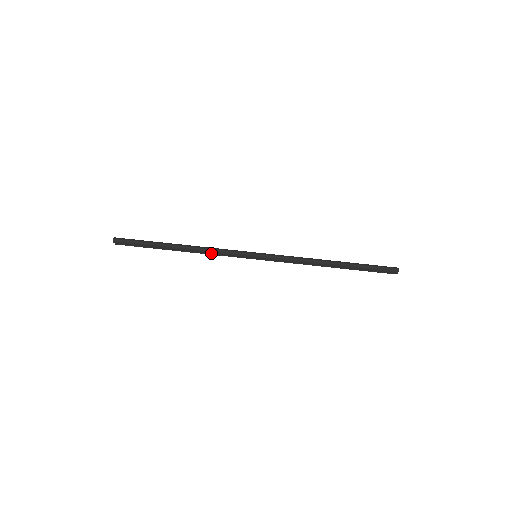
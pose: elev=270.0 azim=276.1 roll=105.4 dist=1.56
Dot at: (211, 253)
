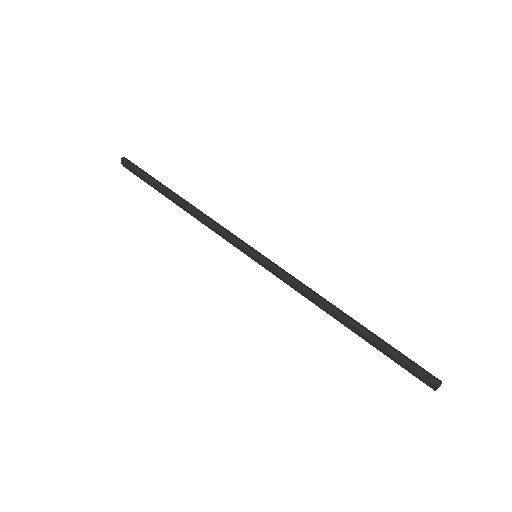
Dot at: (207, 224)
